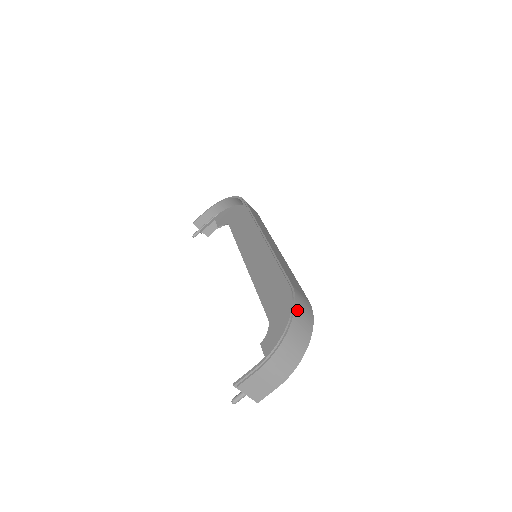
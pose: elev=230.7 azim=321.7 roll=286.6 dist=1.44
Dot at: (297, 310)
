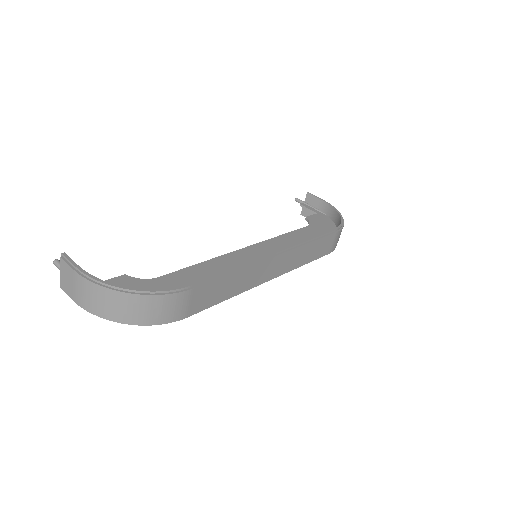
Dot at: (155, 299)
